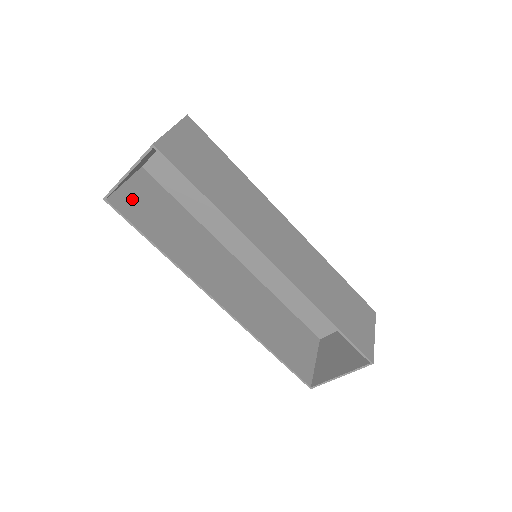
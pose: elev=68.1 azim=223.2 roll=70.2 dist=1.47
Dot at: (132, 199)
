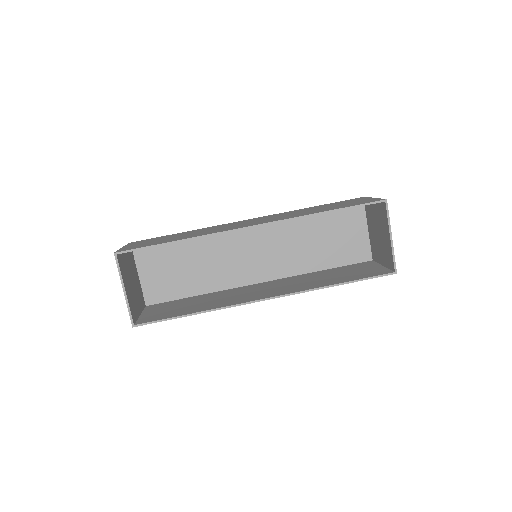
Dot at: (153, 315)
